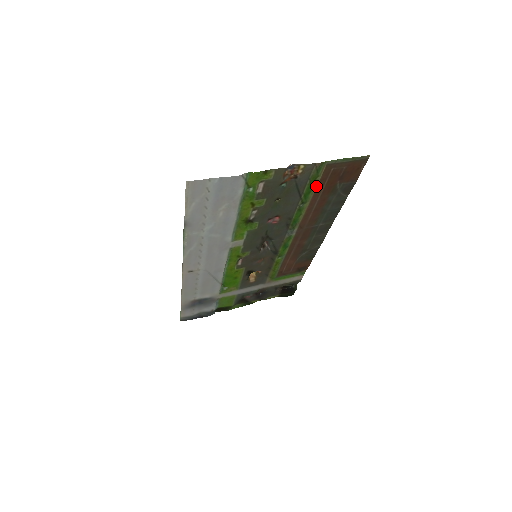
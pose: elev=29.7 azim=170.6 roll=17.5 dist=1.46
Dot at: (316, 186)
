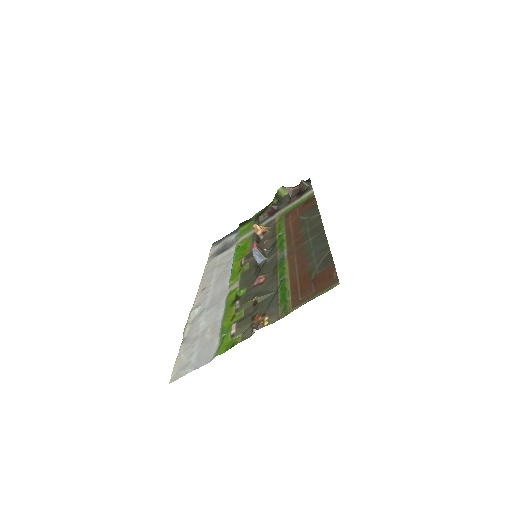
Dot at: (289, 290)
